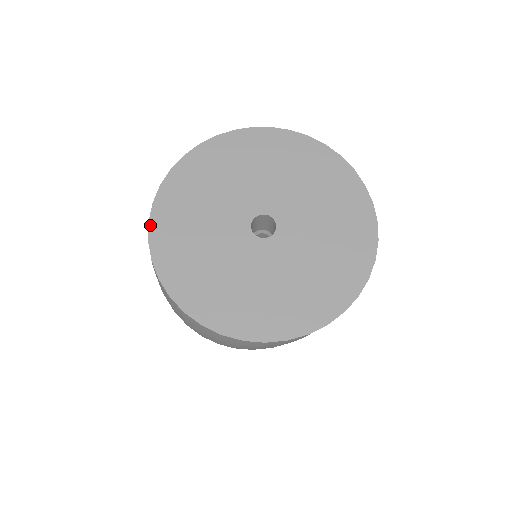
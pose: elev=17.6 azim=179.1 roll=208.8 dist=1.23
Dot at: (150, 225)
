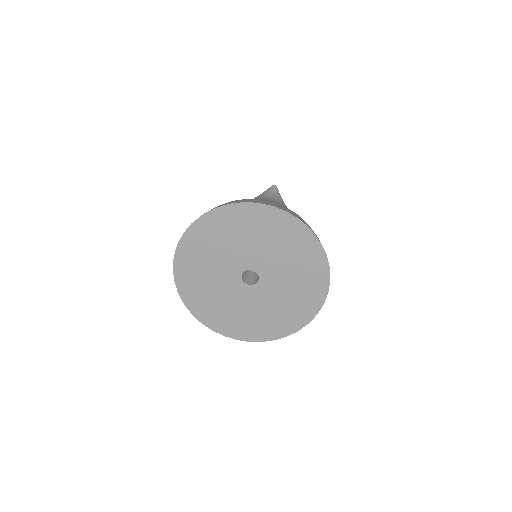
Dot at: (204, 324)
